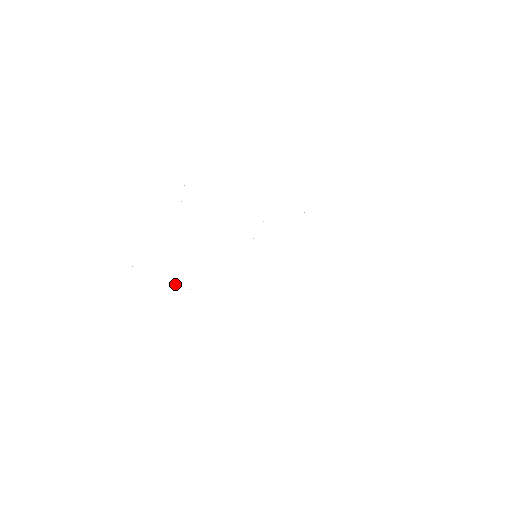
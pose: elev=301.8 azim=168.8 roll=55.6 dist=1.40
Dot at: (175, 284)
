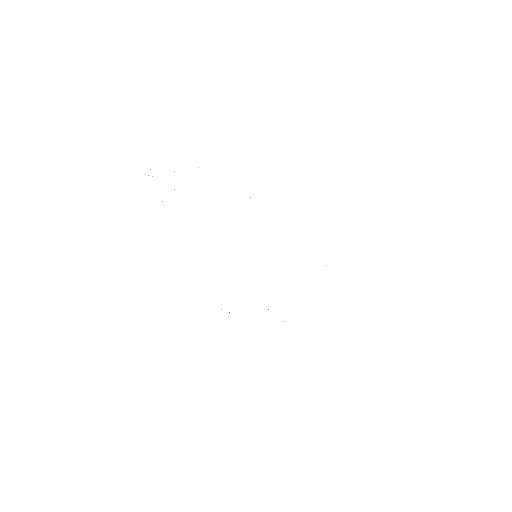
Dot at: occluded
